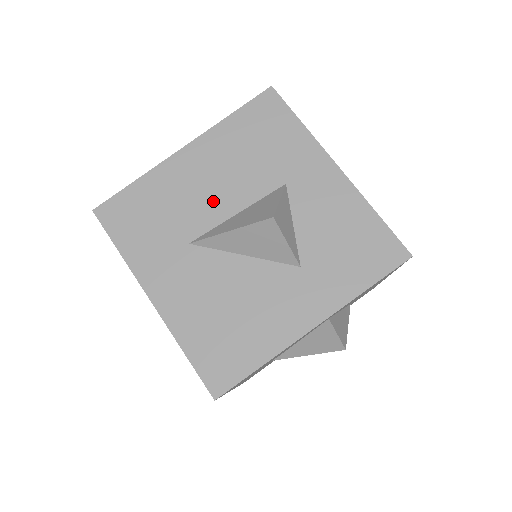
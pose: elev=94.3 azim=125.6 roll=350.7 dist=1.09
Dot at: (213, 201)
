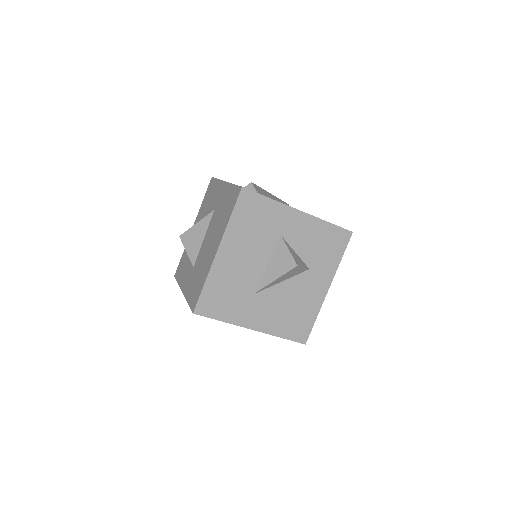
Dot at: (251, 267)
